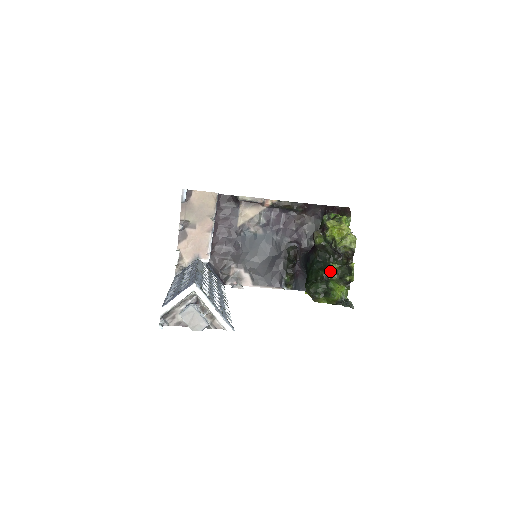
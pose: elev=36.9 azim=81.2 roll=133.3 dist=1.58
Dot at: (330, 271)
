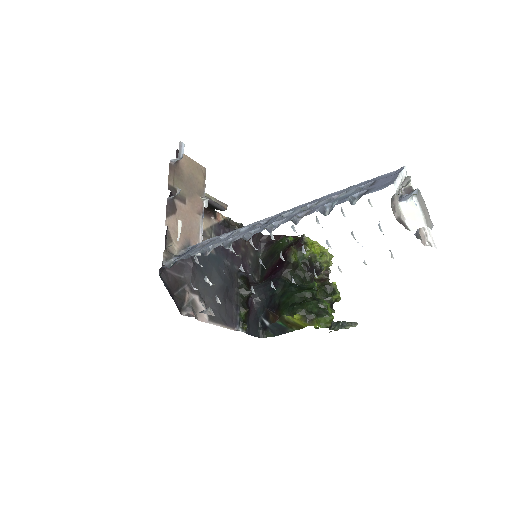
Dot at: (316, 289)
